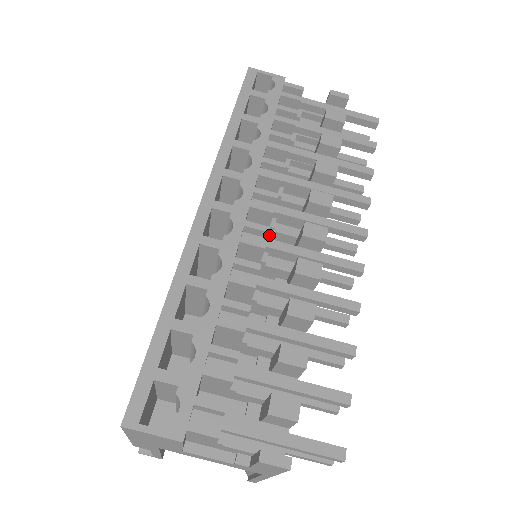
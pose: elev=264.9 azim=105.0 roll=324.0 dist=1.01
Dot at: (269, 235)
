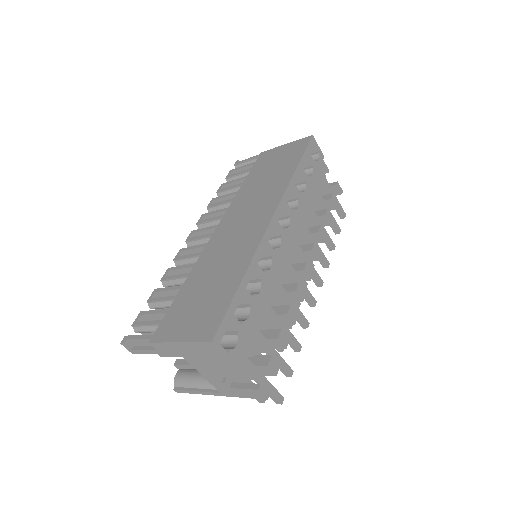
Dot at: occluded
